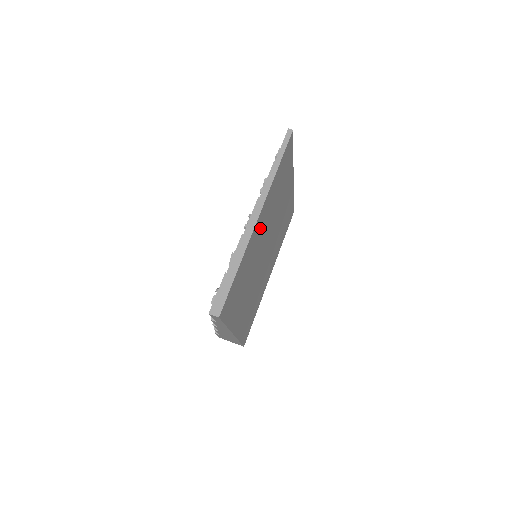
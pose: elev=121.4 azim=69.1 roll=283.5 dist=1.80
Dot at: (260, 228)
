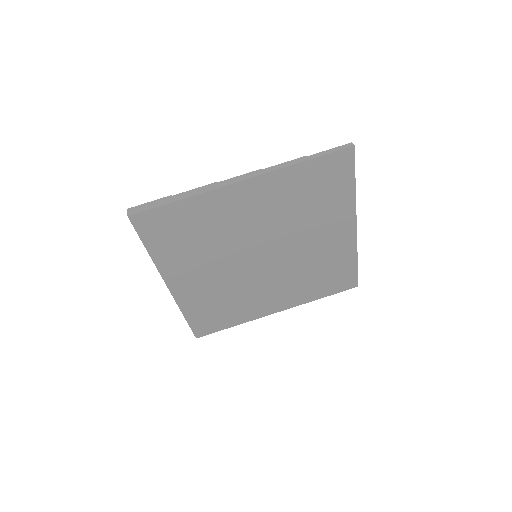
Dot at: (248, 203)
